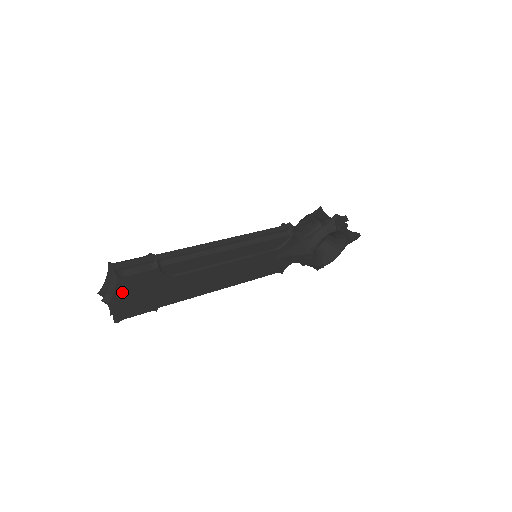
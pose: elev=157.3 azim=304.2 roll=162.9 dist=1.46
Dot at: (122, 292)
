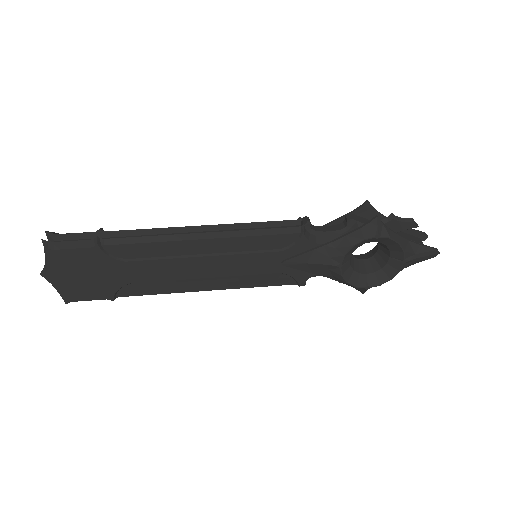
Dot at: (58, 268)
